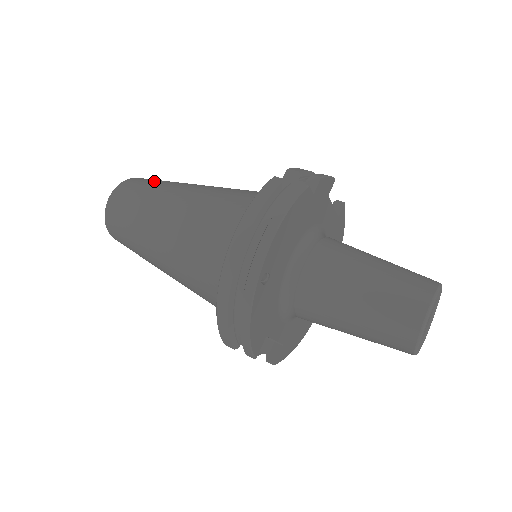
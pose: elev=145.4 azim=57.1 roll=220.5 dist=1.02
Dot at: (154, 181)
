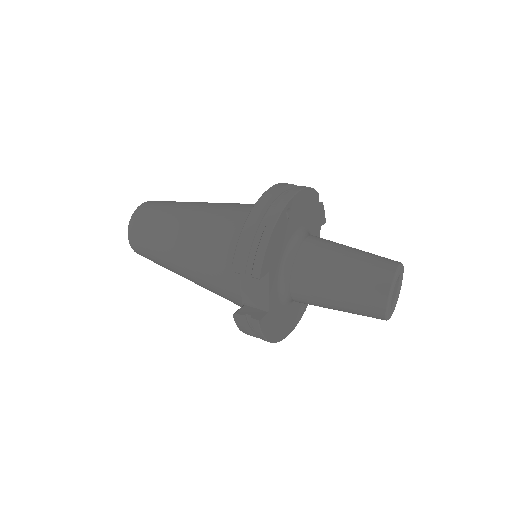
Dot at: occluded
